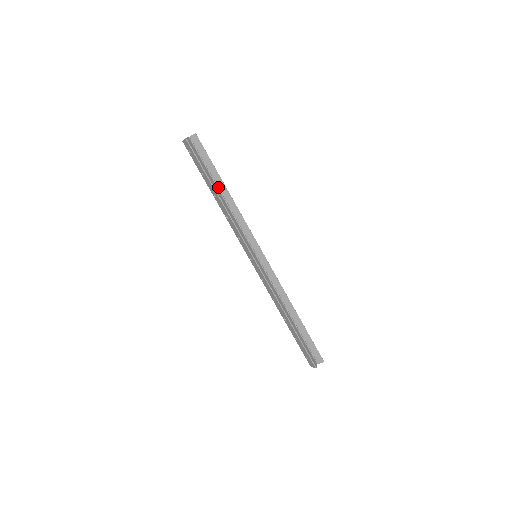
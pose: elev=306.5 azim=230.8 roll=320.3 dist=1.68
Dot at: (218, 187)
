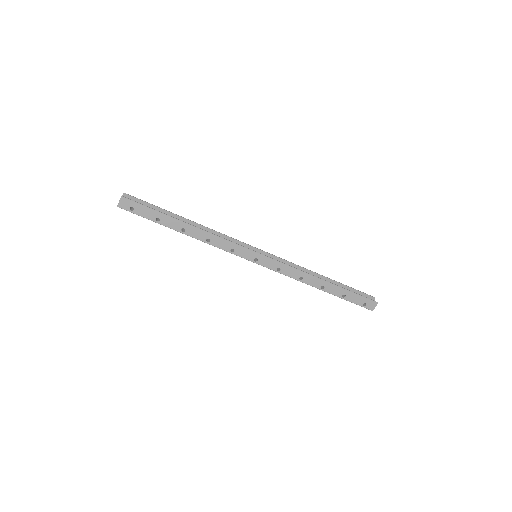
Dot at: occluded
